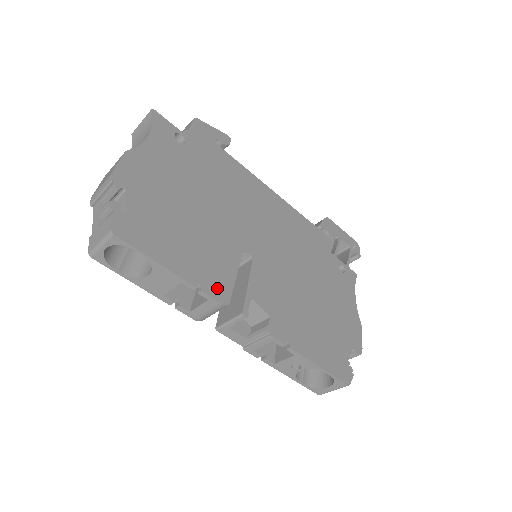
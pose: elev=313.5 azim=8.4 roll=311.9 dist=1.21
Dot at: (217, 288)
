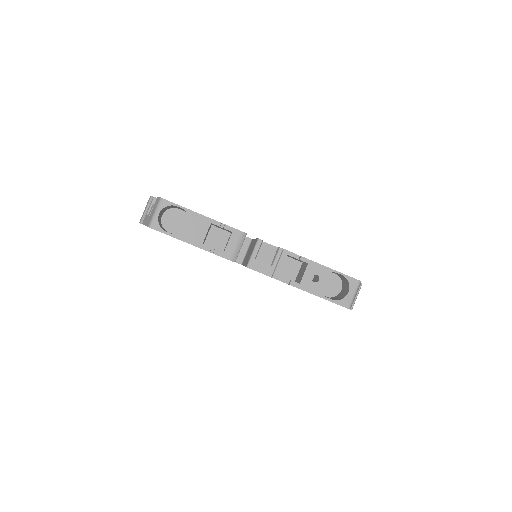
Dot at: occluded
